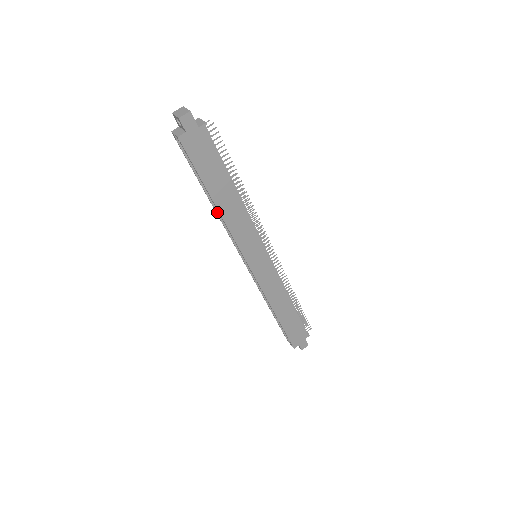
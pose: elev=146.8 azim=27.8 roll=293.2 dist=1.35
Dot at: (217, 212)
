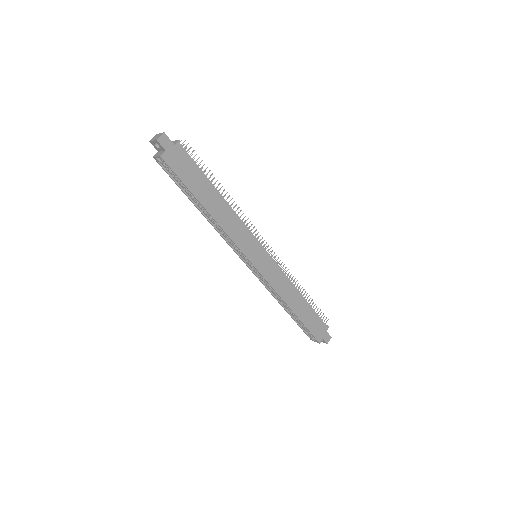
Dot at: (210, 222)
